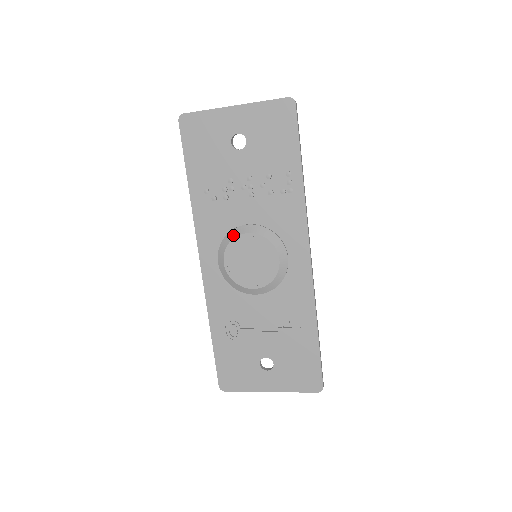
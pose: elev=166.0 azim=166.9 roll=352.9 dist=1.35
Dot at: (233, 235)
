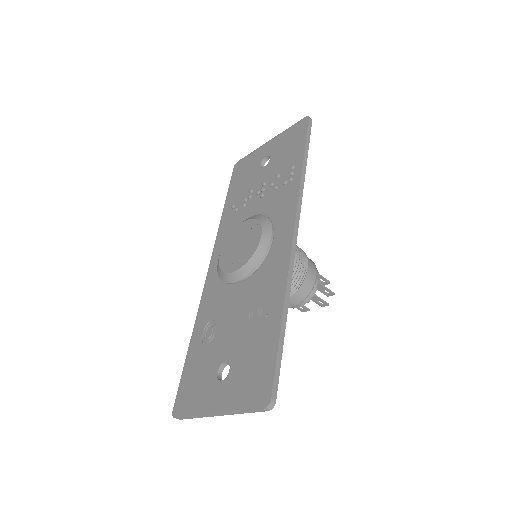
Dot at: (235, 228)
